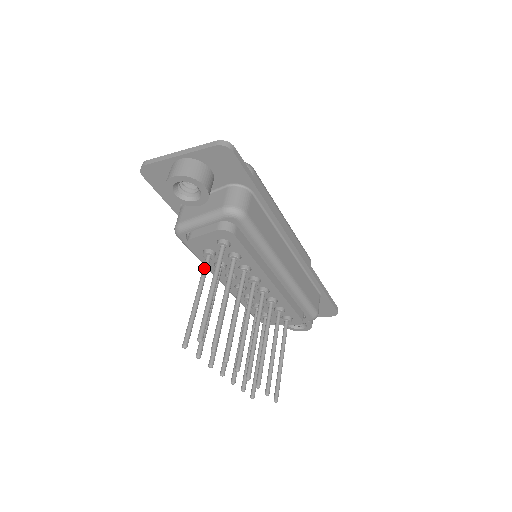
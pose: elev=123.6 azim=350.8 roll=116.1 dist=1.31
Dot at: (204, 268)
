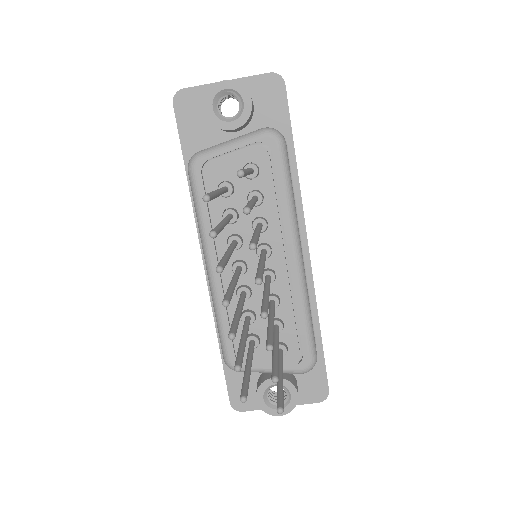
Dot at: (223, 187)
